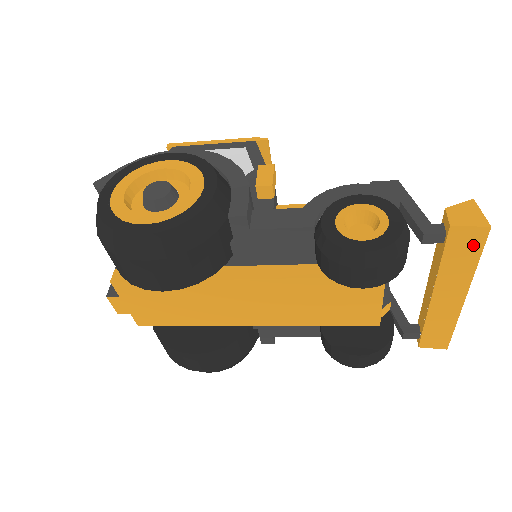
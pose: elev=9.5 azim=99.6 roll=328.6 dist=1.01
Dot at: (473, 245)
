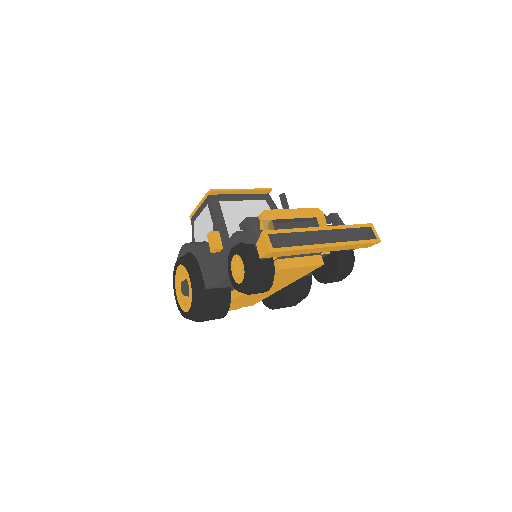
Dot at: (281, 253)
